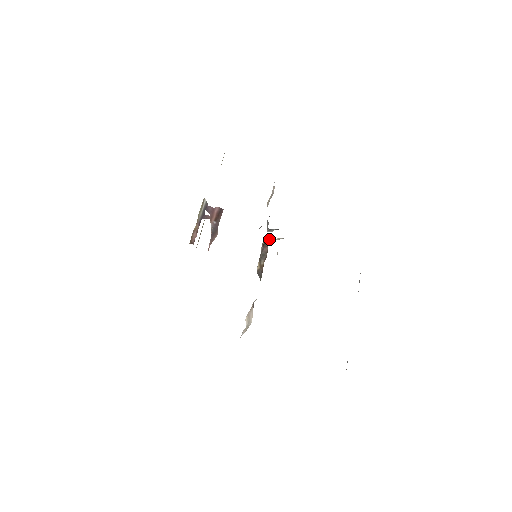
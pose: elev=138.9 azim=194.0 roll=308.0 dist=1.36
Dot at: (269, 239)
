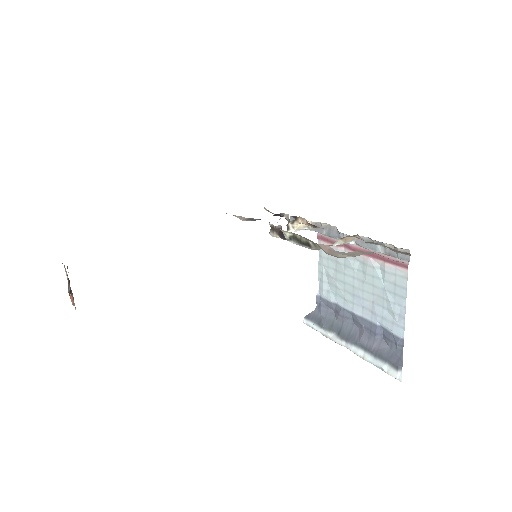
Dot at: (288, 228)
